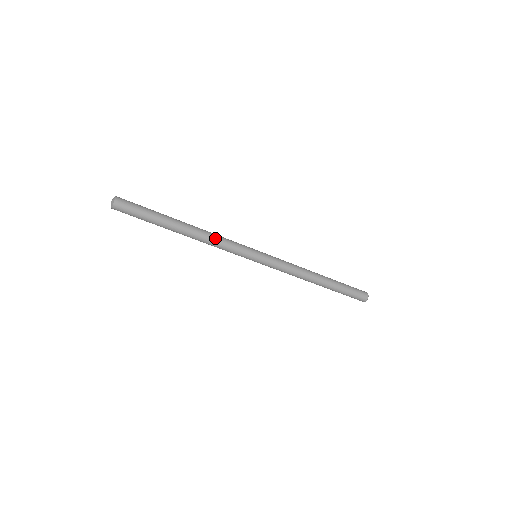
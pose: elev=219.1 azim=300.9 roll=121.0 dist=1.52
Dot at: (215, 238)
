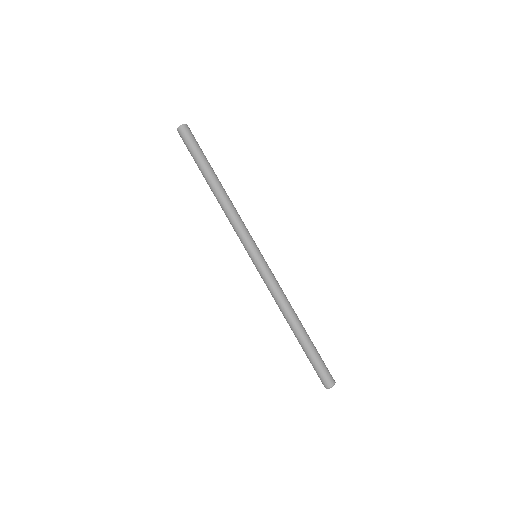
Dot at: (236, 210)
